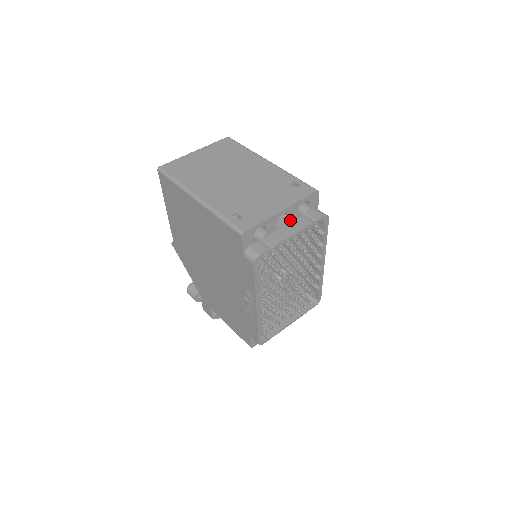
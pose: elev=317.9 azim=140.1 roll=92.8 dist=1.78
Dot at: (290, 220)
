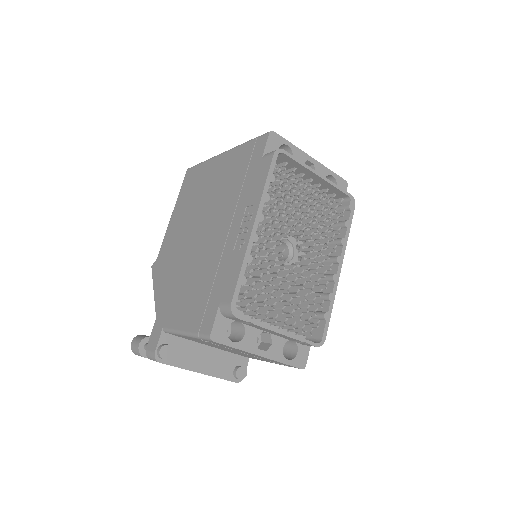
Dot at: occluded
